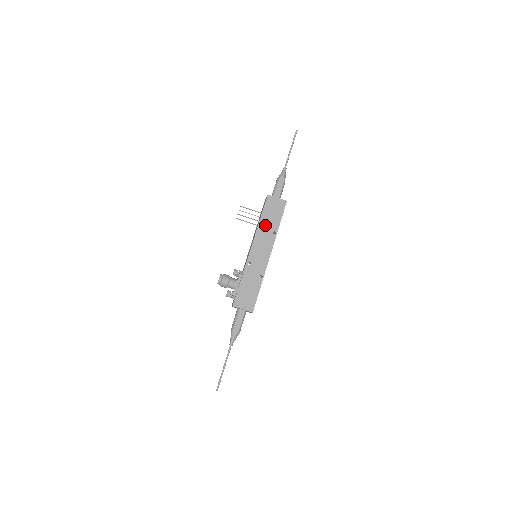
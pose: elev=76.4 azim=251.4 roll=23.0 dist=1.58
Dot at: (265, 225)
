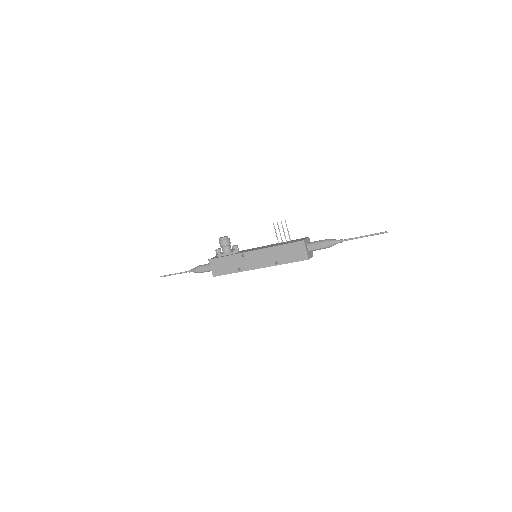
Dot at: (278, 252)
